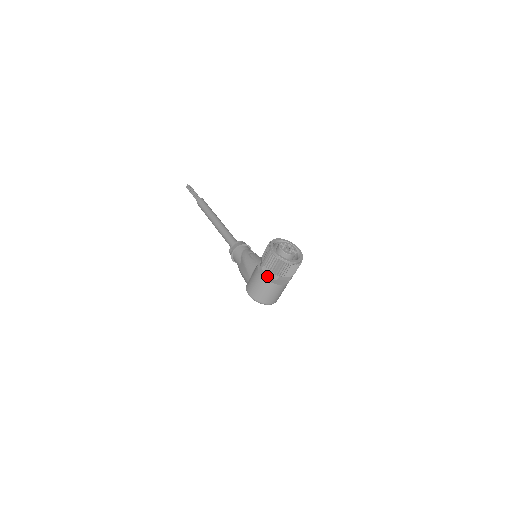
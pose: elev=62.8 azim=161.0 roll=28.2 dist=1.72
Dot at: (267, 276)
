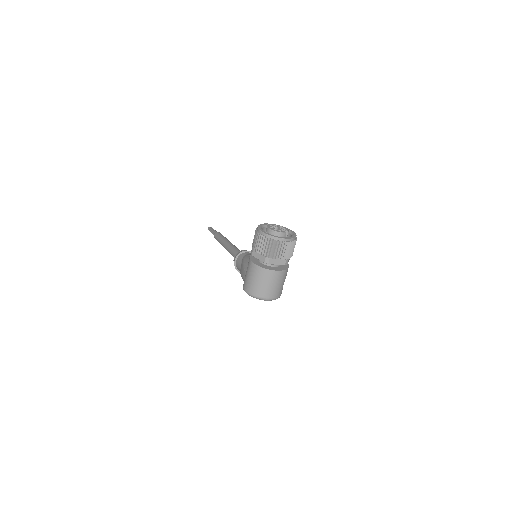
Dot at: (259, 263)
